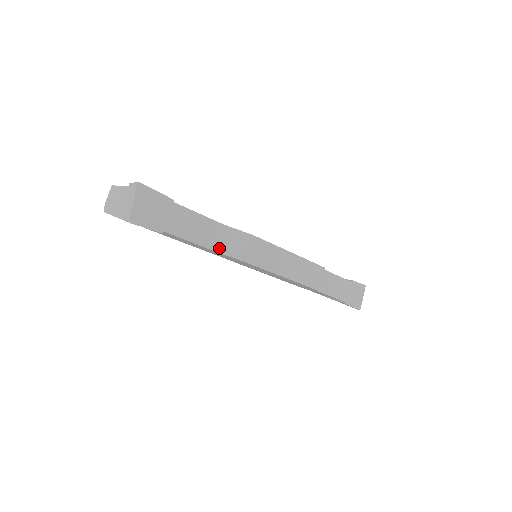
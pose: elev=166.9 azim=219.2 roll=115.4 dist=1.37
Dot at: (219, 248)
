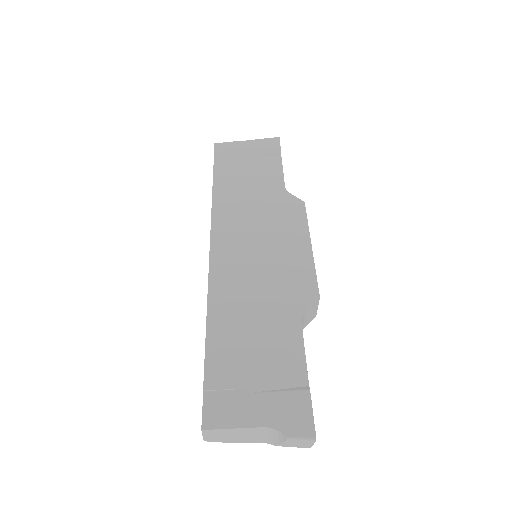
Dot at: occluded
